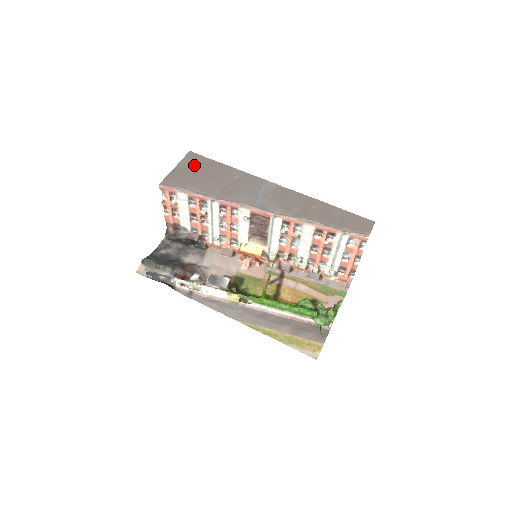
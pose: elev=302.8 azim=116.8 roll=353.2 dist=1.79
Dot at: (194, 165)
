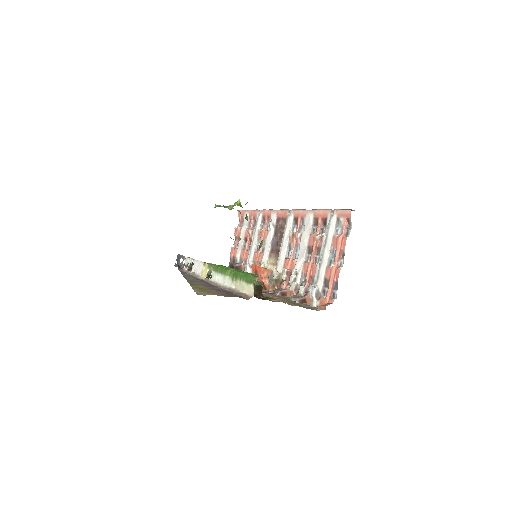
Dot at: occluded
